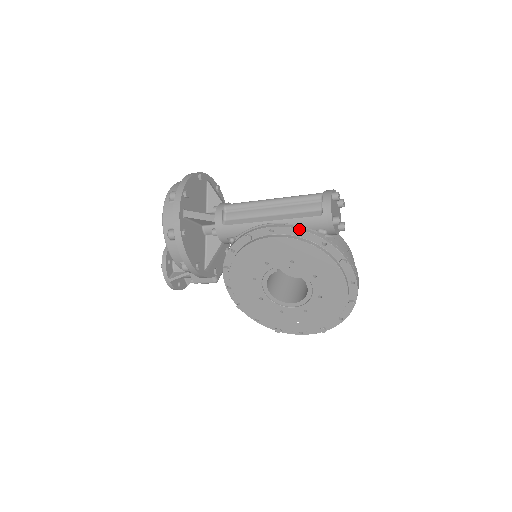
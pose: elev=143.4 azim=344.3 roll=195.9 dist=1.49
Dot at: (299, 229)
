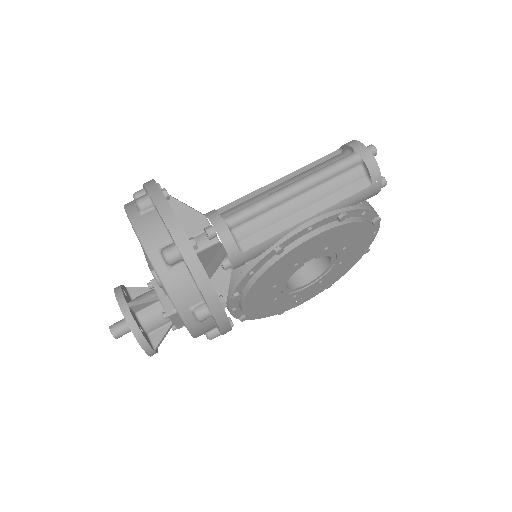
Dot at: (343, 212)
